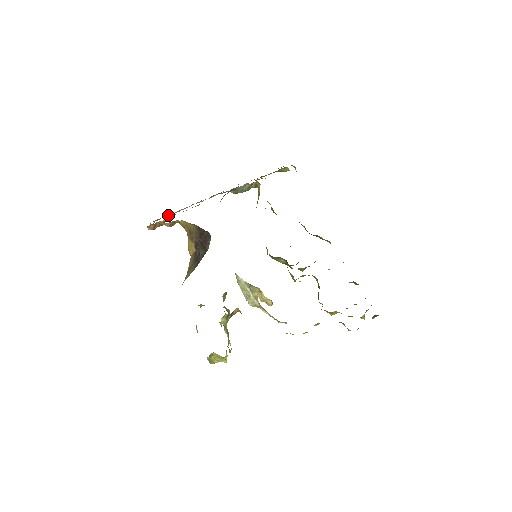
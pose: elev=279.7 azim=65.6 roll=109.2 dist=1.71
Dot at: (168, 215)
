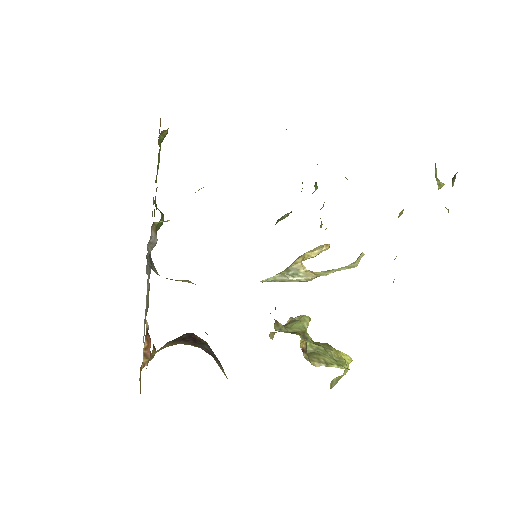
Dot at: (145, 314)
